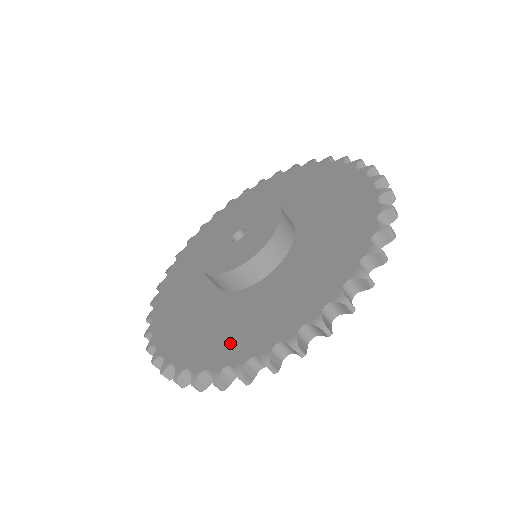
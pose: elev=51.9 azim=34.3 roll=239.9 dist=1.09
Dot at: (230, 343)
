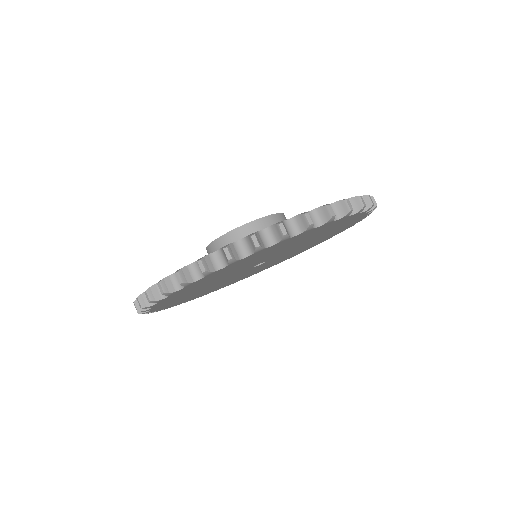
Dot at: occluded
